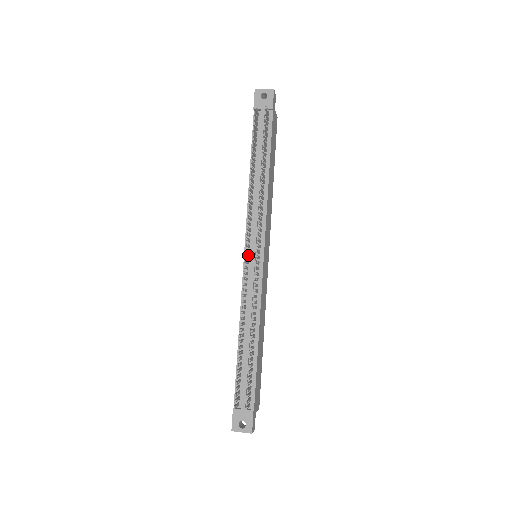
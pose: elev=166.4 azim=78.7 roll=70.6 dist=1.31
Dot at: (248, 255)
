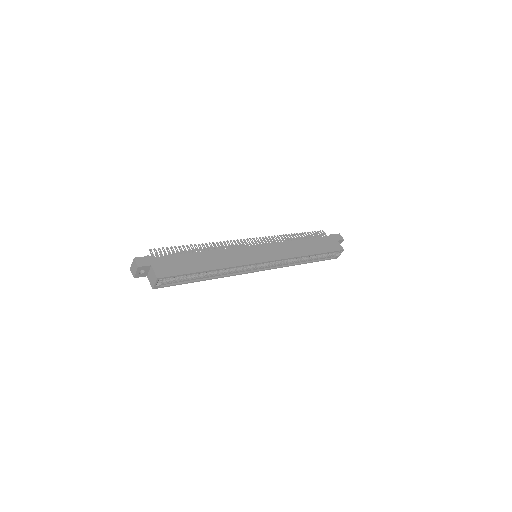
Dot at: occluded
